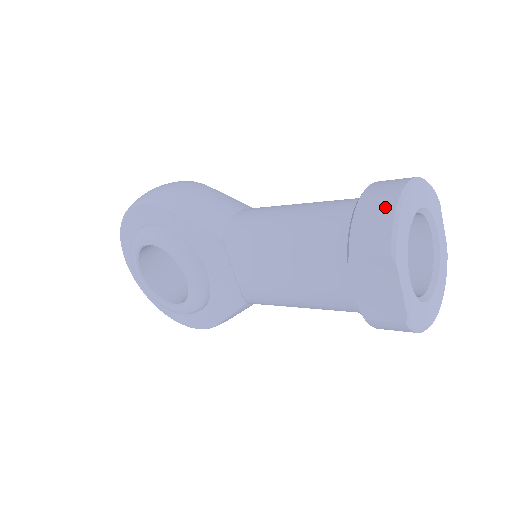
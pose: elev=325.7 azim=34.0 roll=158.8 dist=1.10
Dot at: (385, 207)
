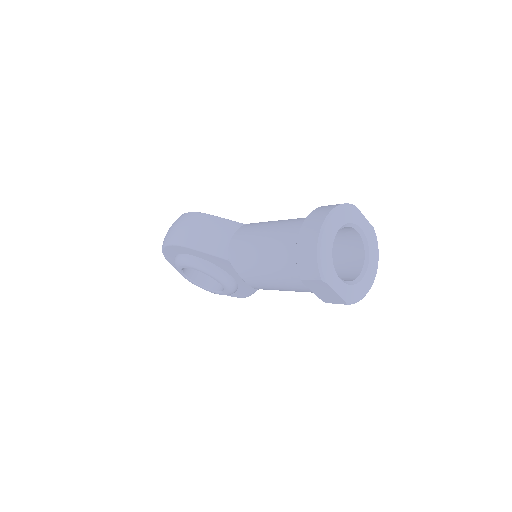
Dot at: (311, 249)
